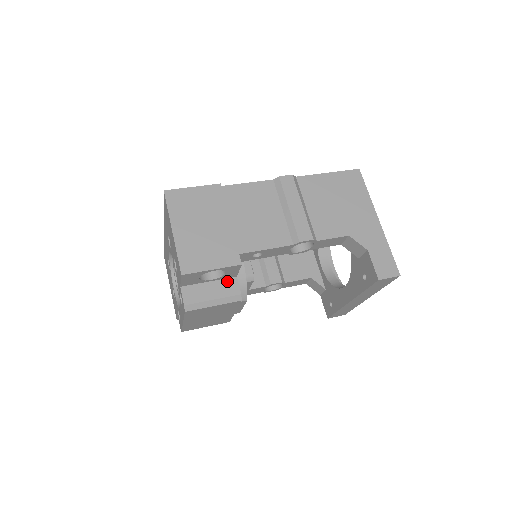
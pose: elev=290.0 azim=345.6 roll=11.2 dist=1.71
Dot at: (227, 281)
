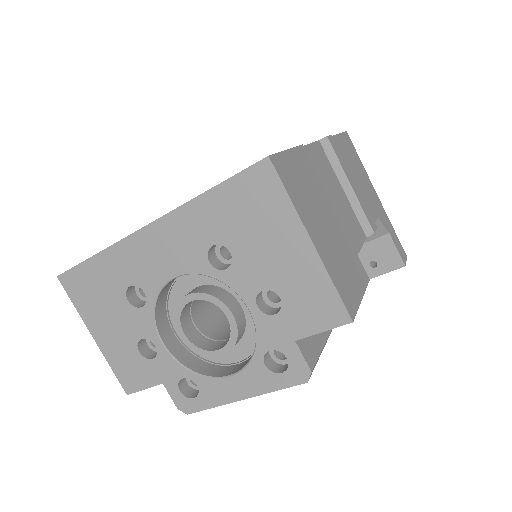
Dot at: occluded
